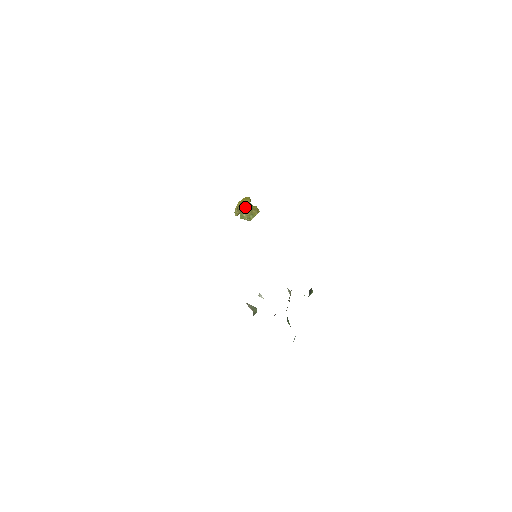
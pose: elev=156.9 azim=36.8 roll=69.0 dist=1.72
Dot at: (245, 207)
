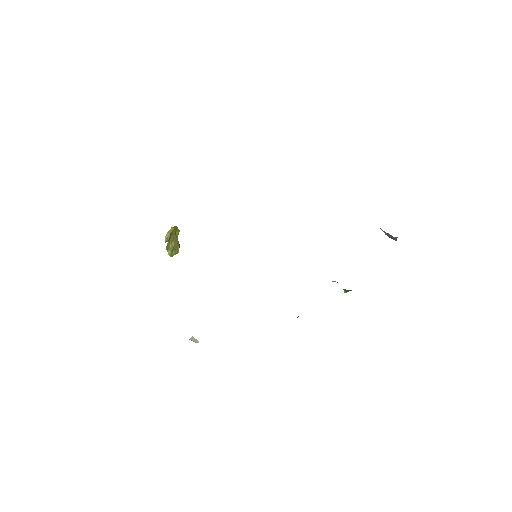
Dot at: (174, 237)
